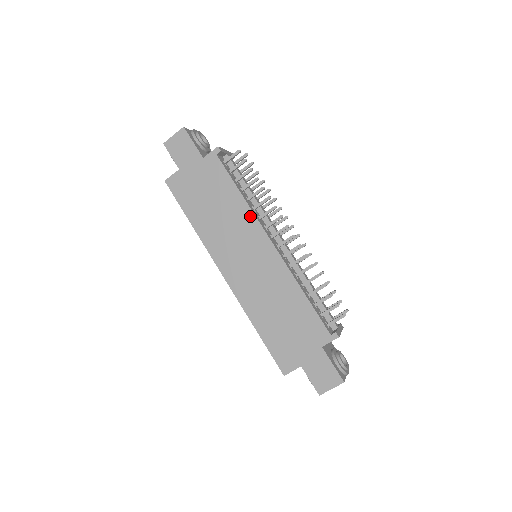
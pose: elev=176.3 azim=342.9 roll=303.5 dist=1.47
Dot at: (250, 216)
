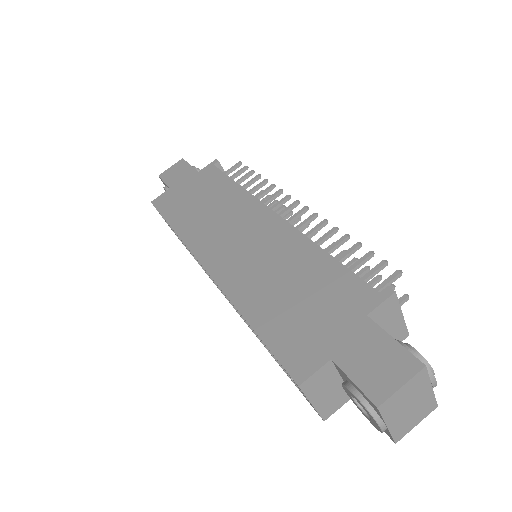
Dot at: (247, 198)
